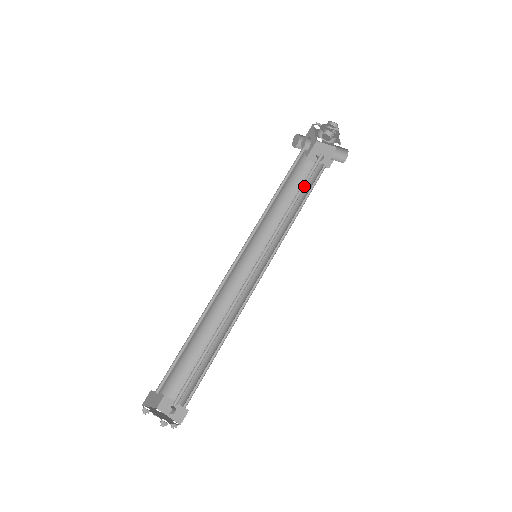
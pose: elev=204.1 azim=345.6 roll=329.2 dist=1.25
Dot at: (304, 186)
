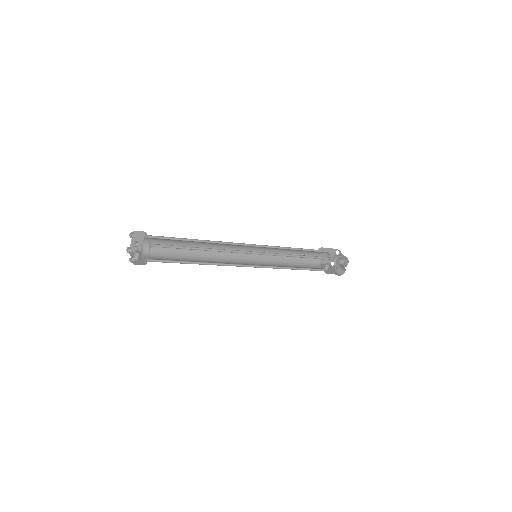
Dot at: occluded
